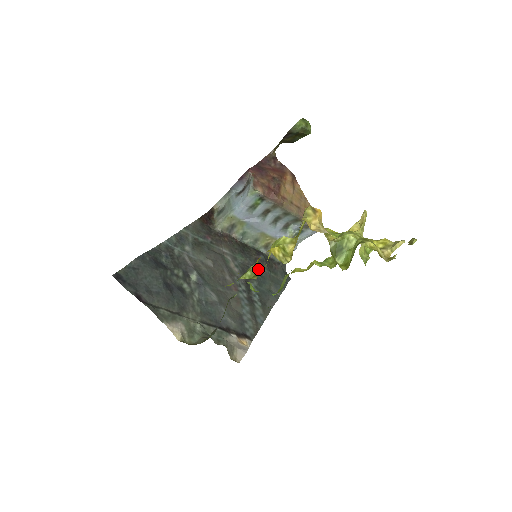
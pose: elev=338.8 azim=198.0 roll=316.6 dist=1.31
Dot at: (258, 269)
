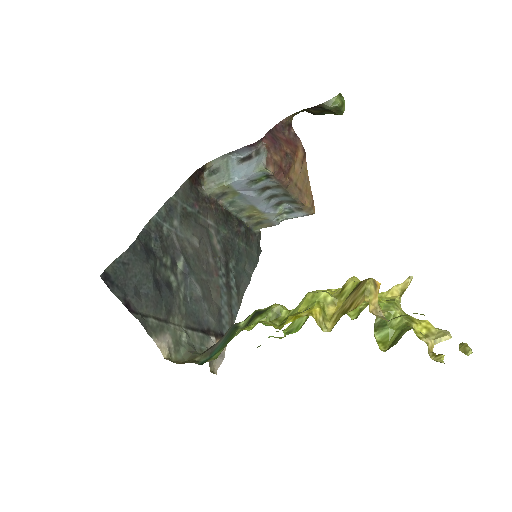
Dot at: (281, 311)
